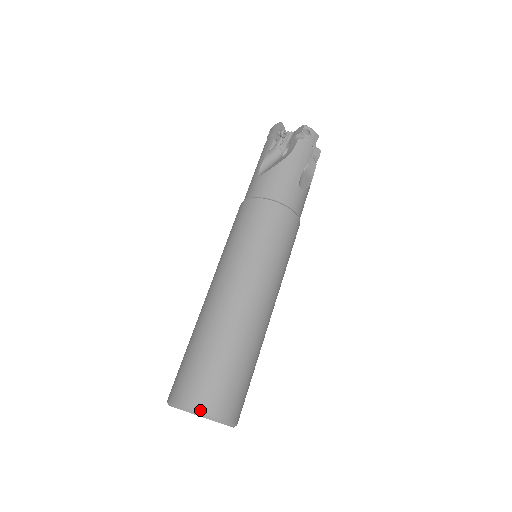
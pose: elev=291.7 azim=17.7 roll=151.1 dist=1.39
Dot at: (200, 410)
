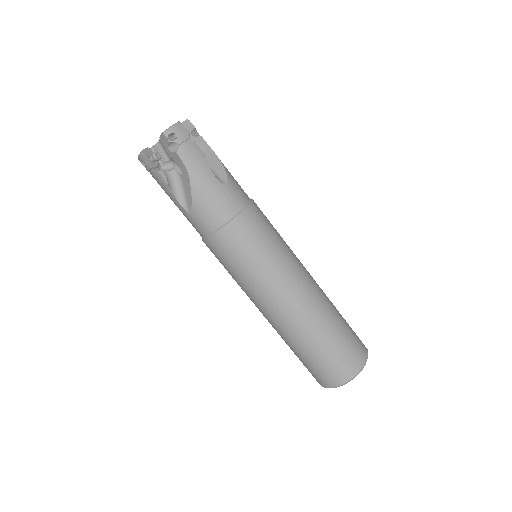
Dot at: (349, 379)
